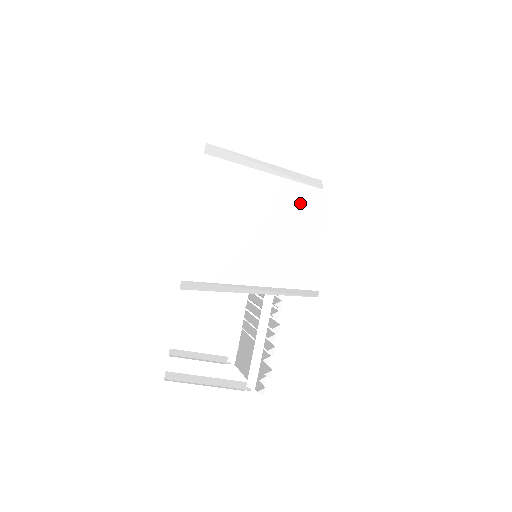
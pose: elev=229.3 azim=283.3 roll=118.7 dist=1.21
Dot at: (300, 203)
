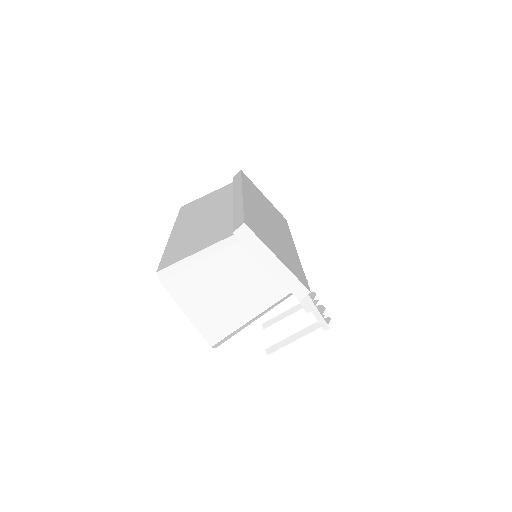
Dot at: (235, 260)
